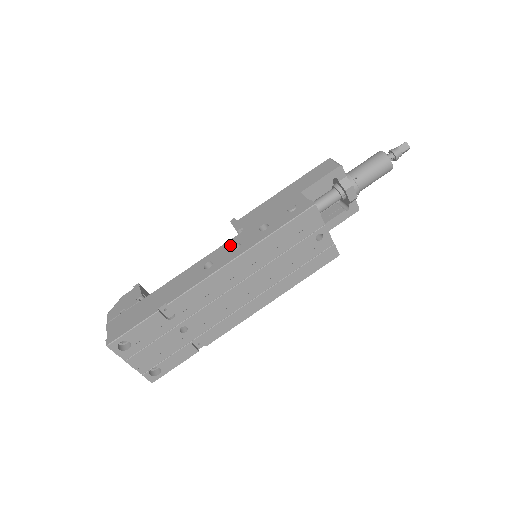
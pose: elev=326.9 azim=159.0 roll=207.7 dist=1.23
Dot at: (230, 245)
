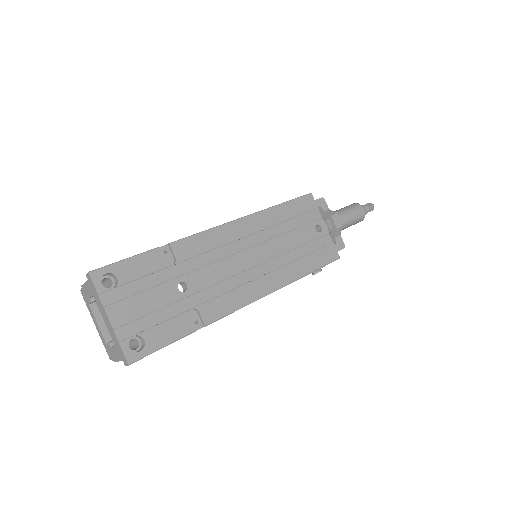
Dot at: occluded
